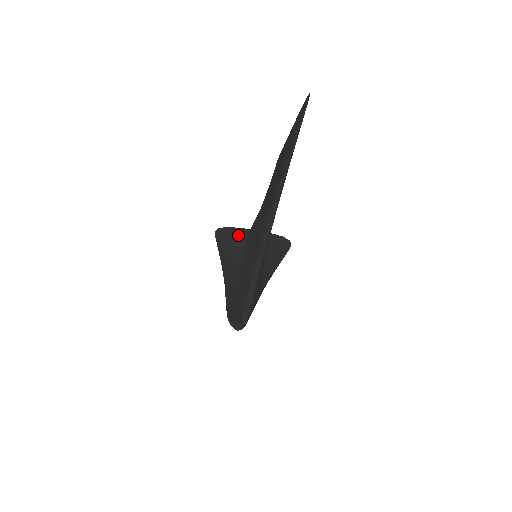
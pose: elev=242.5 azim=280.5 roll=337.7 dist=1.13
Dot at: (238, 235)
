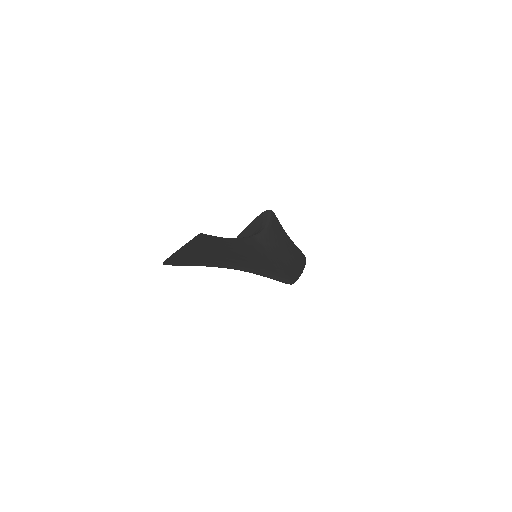
Dot at: occluded
